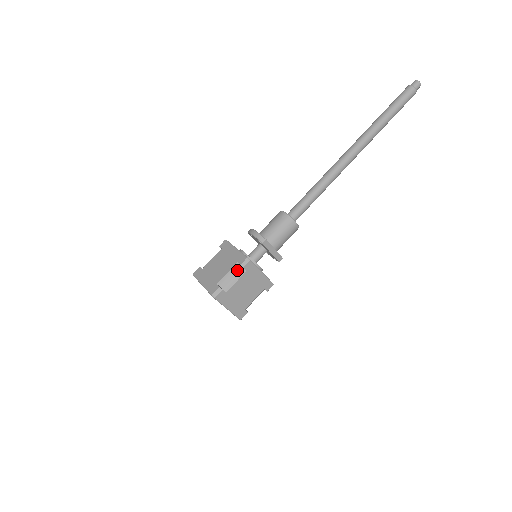
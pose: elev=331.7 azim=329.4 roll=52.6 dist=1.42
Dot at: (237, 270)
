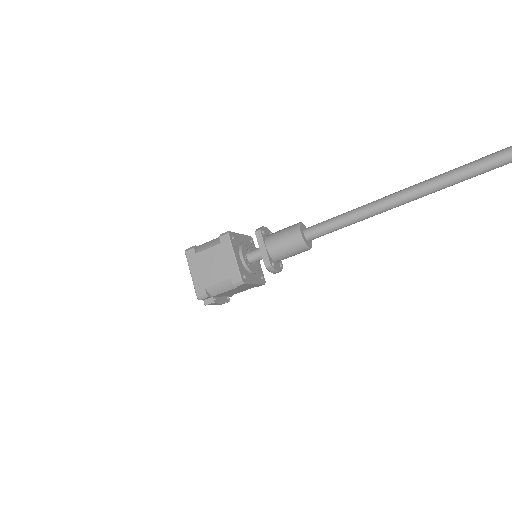
Dot at: (217, 240)
